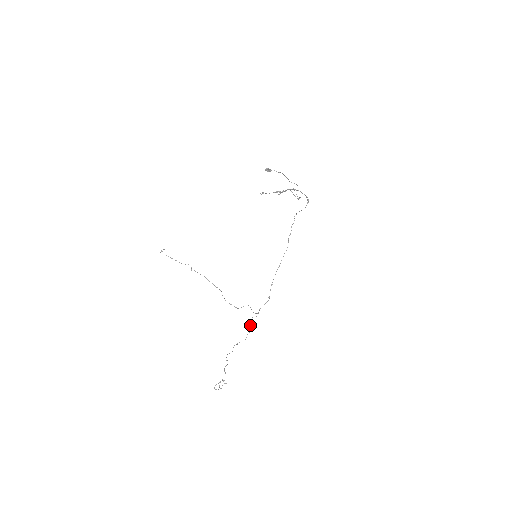
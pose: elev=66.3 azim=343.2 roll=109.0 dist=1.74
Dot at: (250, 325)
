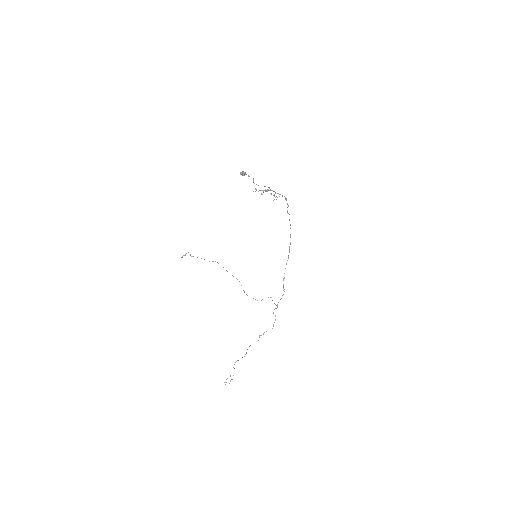
Dot at: (275, 315)
